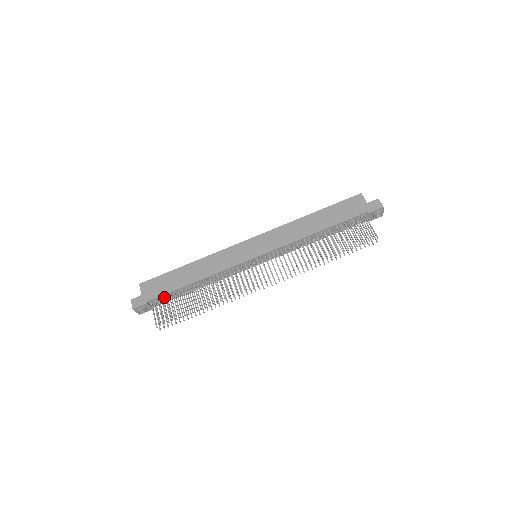
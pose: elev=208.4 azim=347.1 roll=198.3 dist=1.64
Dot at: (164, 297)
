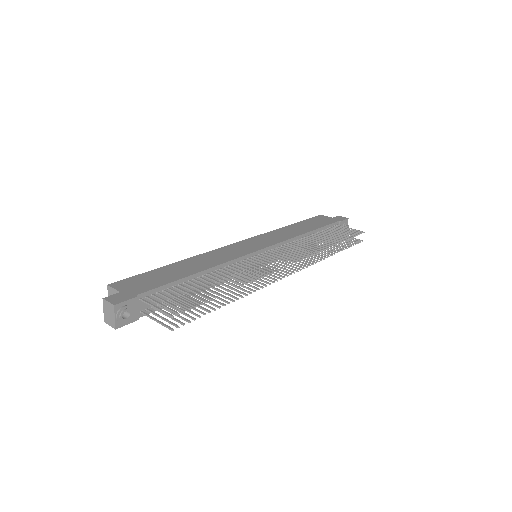
Dot at: (158, 294)
